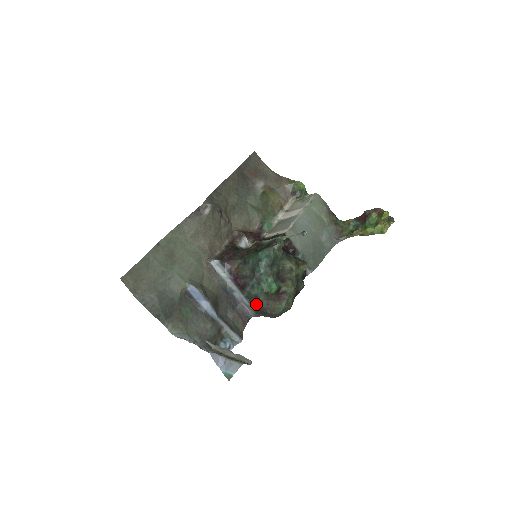
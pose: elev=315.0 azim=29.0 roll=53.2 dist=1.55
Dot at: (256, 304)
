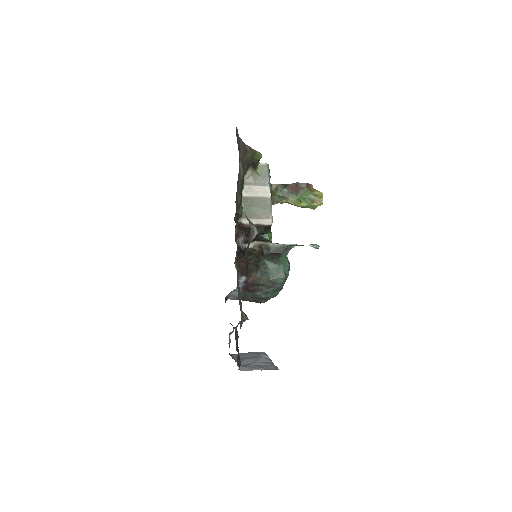
Dot at: (253, 299)
